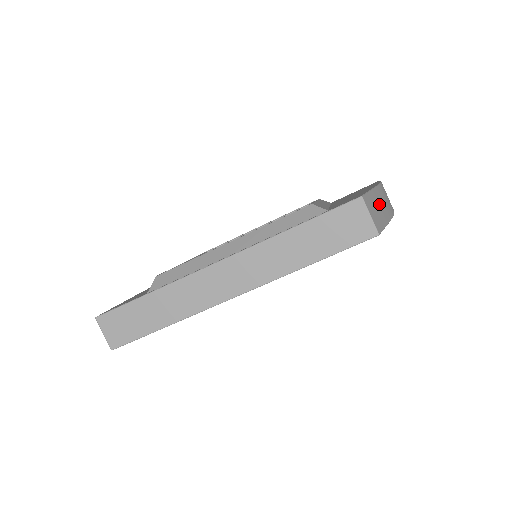
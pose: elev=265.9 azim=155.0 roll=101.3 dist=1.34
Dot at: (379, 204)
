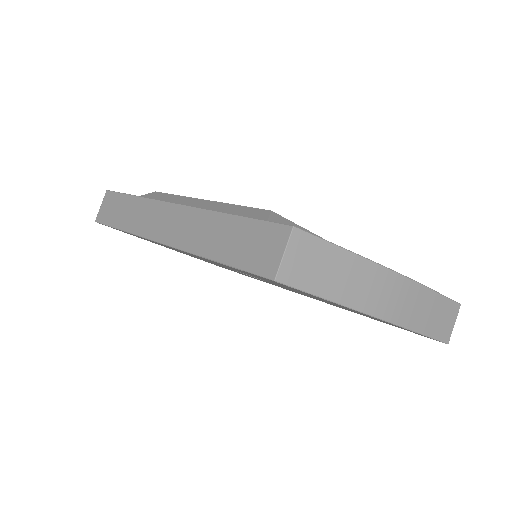
Dot at: (342, 273)
